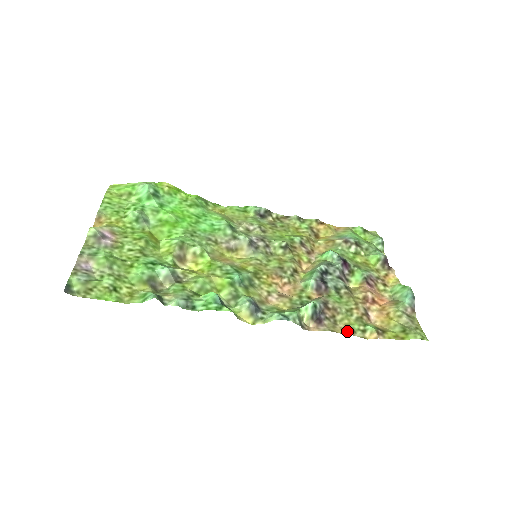
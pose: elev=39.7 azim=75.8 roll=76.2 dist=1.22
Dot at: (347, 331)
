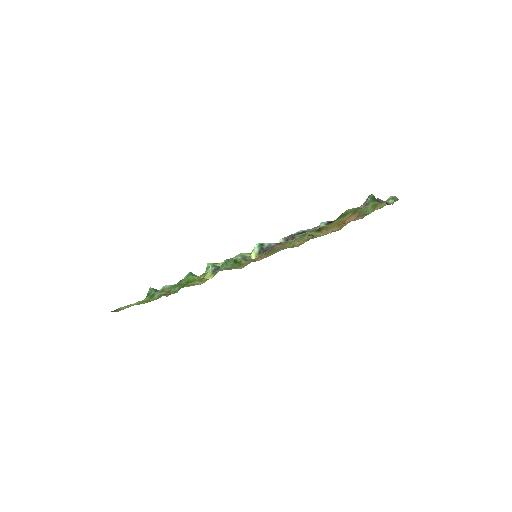
Dot at: (285, 245)
